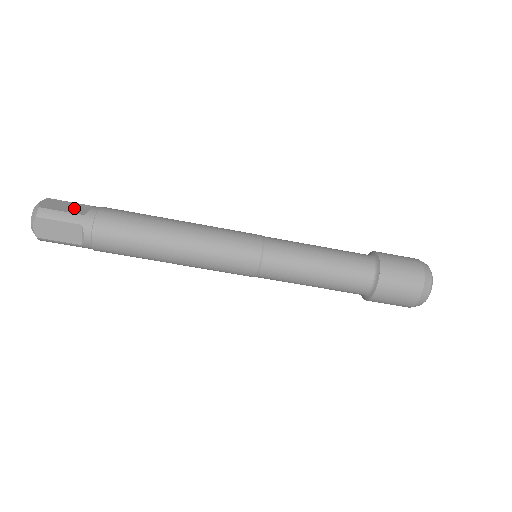
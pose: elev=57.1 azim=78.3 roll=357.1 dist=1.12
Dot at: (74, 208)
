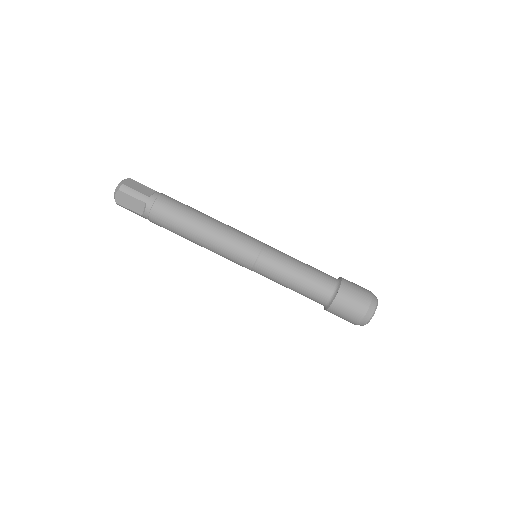
Dot at: (144, 190)
